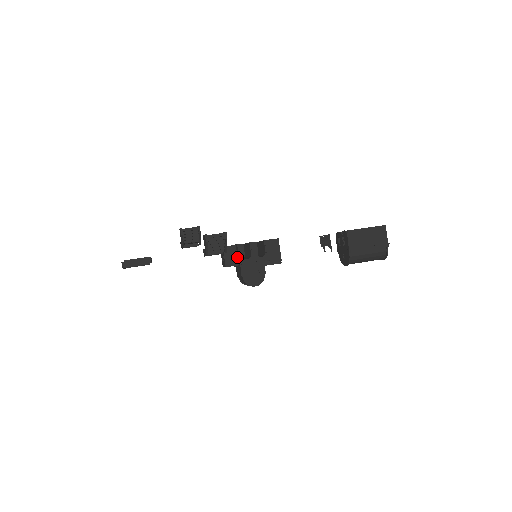
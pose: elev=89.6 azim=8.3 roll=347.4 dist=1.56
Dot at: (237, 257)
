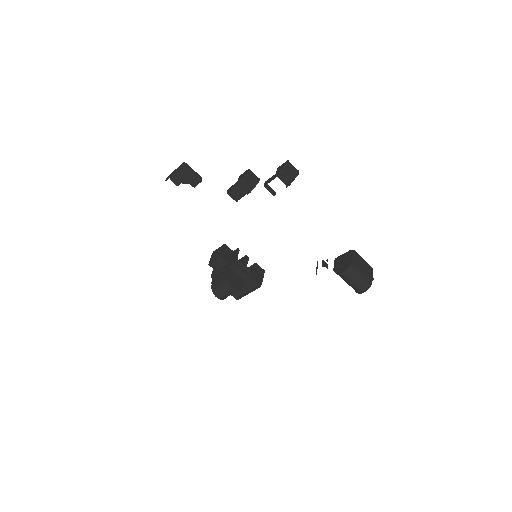
Dot at: (231, 258)
